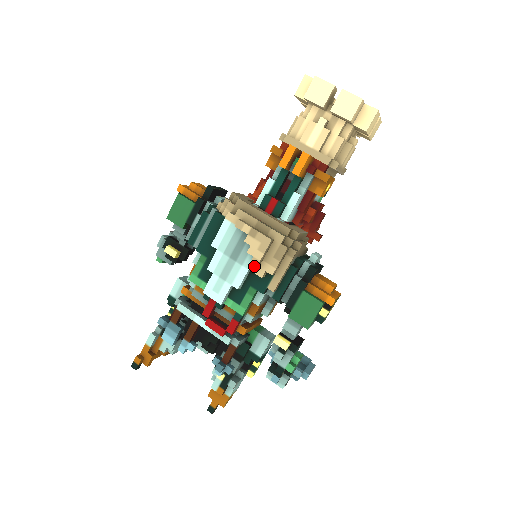
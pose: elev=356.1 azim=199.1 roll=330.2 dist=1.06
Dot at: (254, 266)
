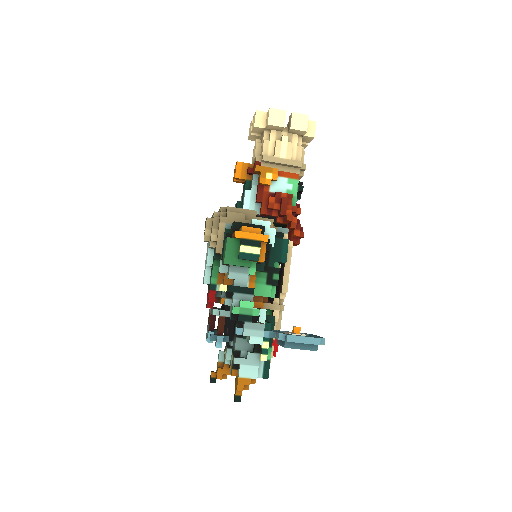
Dot at: (204, 241)
